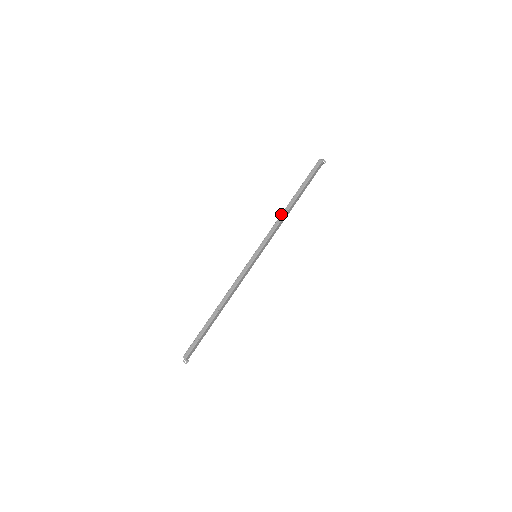
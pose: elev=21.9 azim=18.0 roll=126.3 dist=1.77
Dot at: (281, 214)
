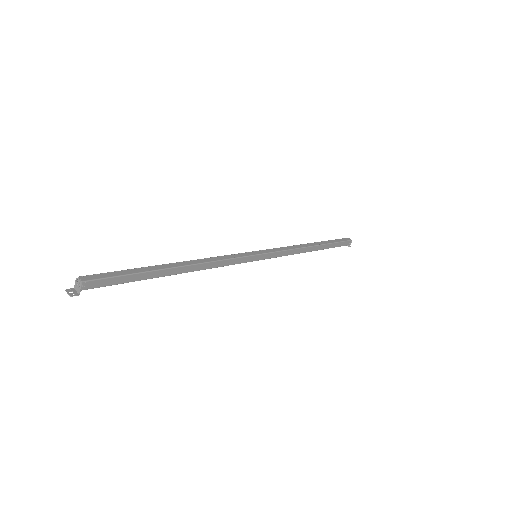
Dot at: (300, 244)
